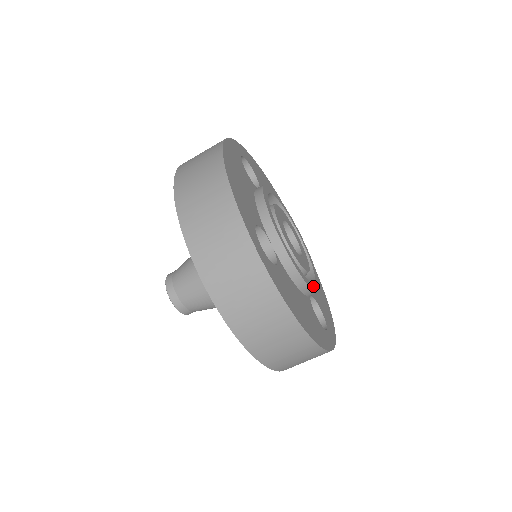
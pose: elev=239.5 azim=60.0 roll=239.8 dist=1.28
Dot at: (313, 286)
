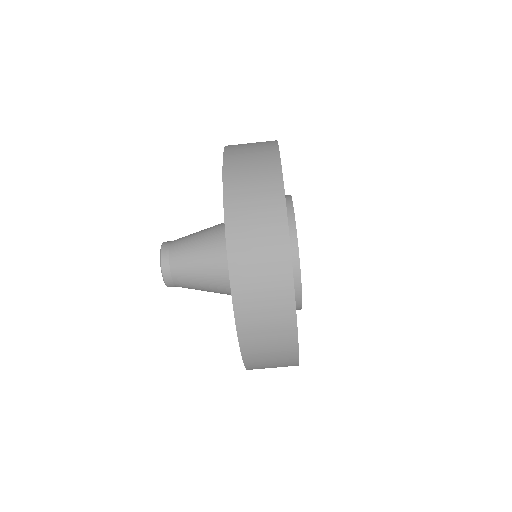
Dot at: occluded
